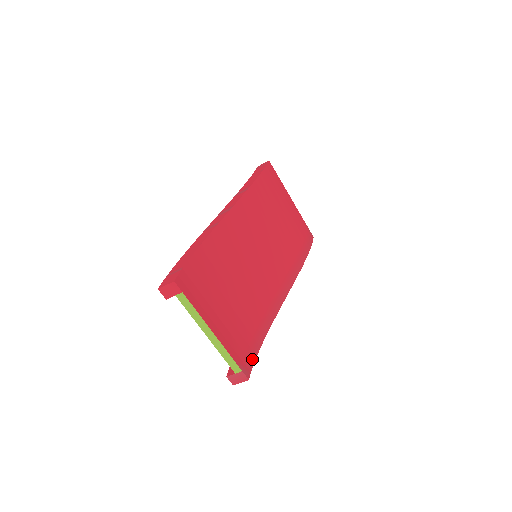
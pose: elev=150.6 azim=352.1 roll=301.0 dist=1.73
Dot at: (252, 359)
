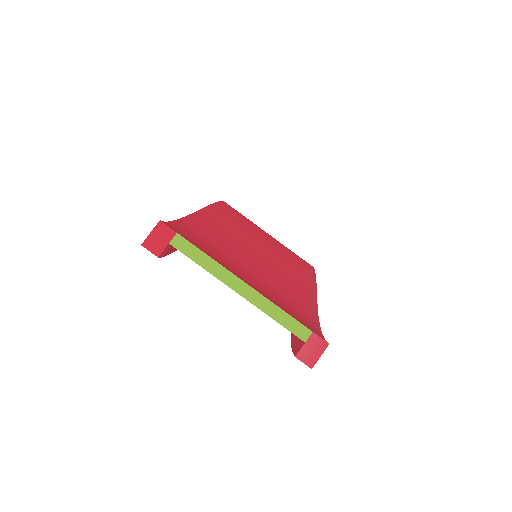
Dot at: (317, 331)
